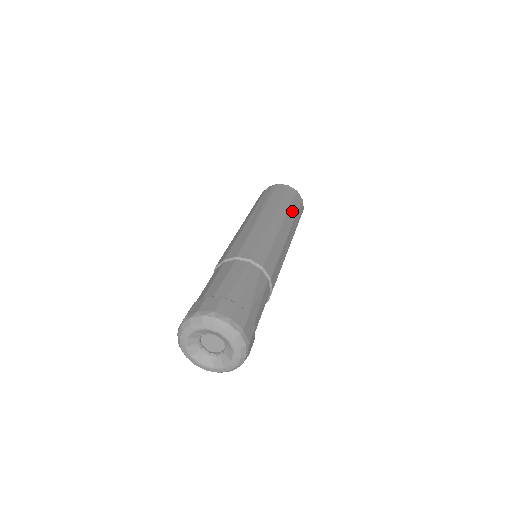
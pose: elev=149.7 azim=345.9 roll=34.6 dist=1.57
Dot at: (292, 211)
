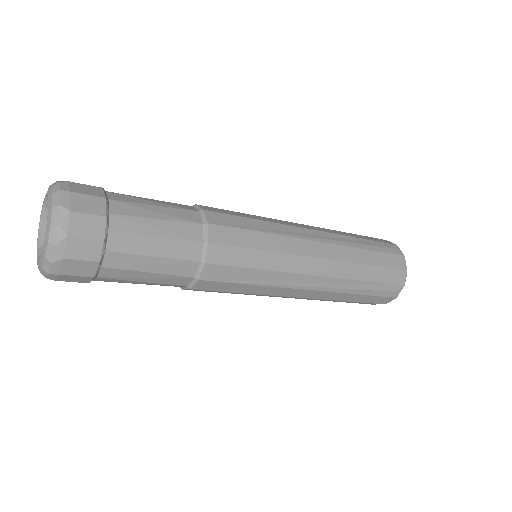
Dot at: (347, 234)
